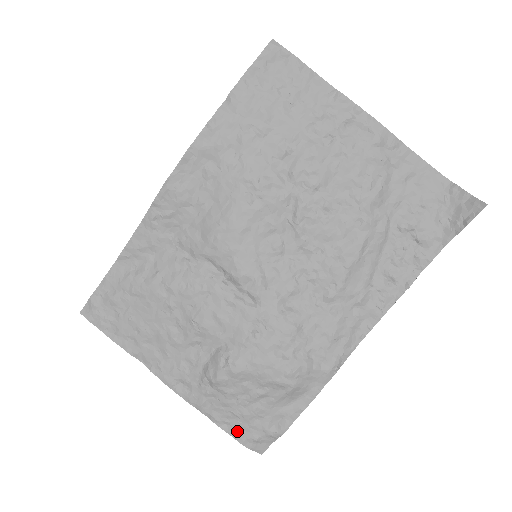
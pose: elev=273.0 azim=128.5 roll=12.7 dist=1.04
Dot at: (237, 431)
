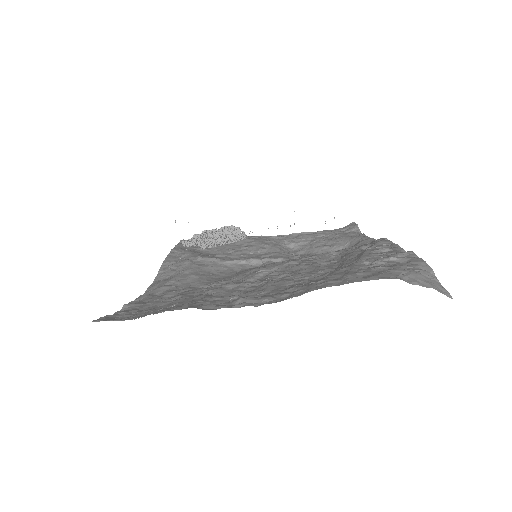
Dot at: (329, 232)
